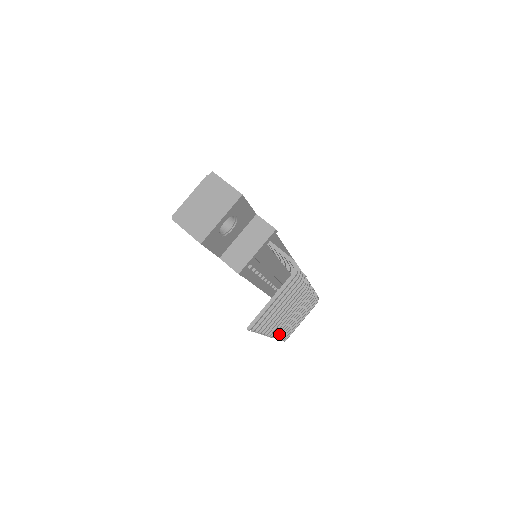
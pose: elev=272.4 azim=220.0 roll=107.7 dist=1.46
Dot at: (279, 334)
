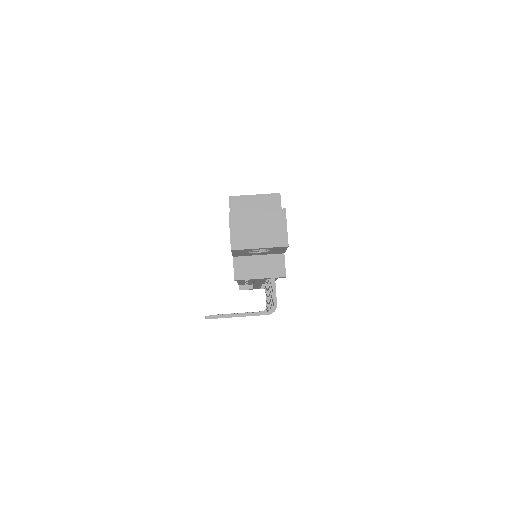
Dot at: occluded
